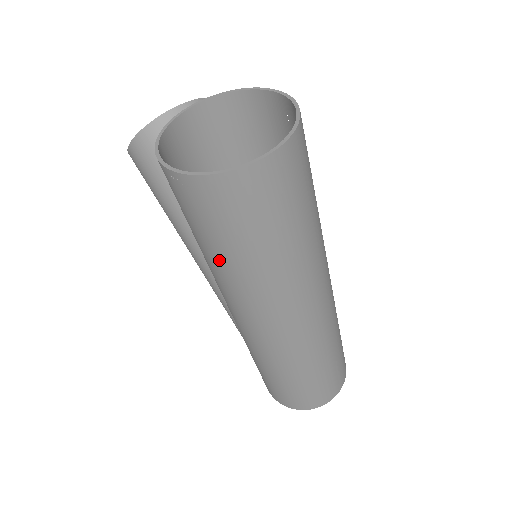
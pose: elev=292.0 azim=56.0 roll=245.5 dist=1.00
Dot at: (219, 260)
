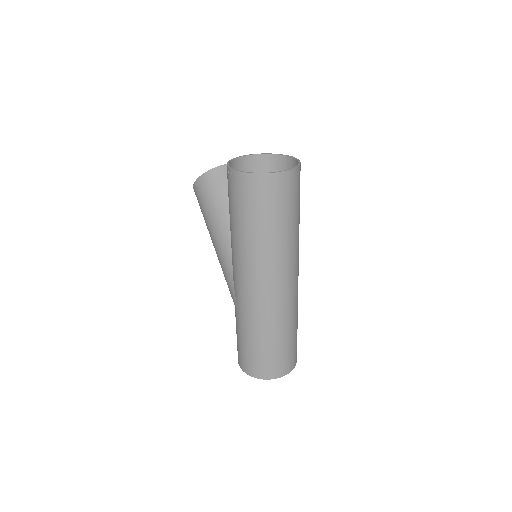
Dot at: (243, 230)
